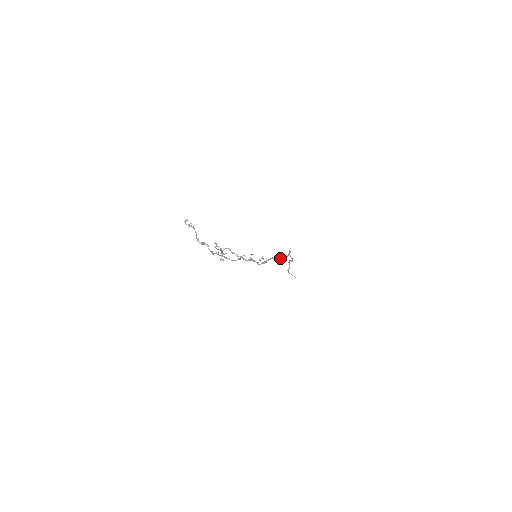
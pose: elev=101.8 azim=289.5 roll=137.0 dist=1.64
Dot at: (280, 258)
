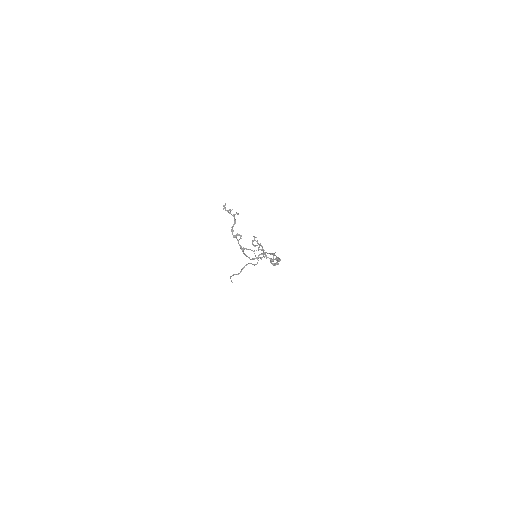
Dot at: occluded
